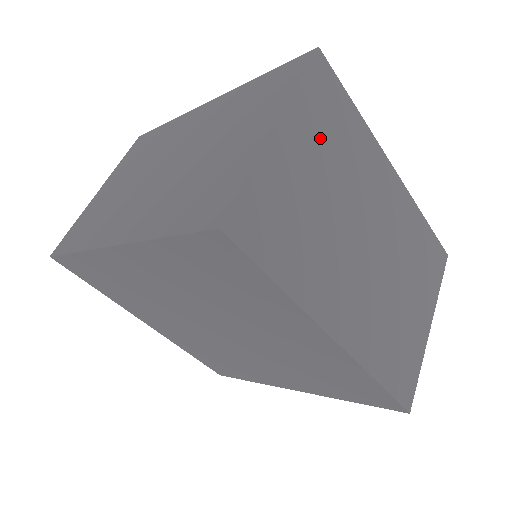
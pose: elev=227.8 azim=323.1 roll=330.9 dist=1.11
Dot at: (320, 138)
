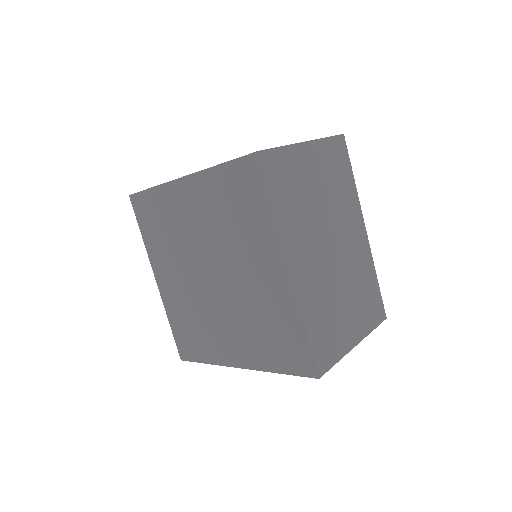
Dot at: (327, 169)
